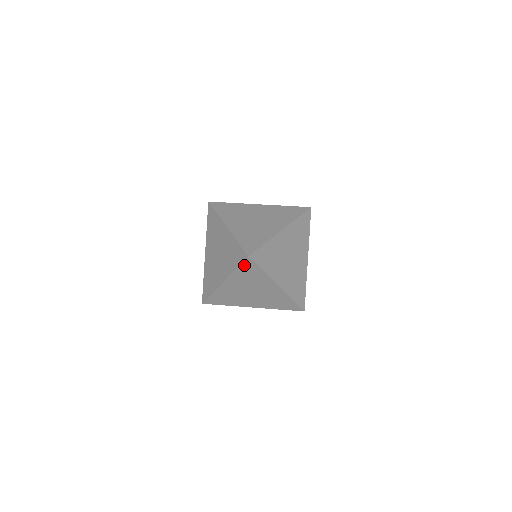
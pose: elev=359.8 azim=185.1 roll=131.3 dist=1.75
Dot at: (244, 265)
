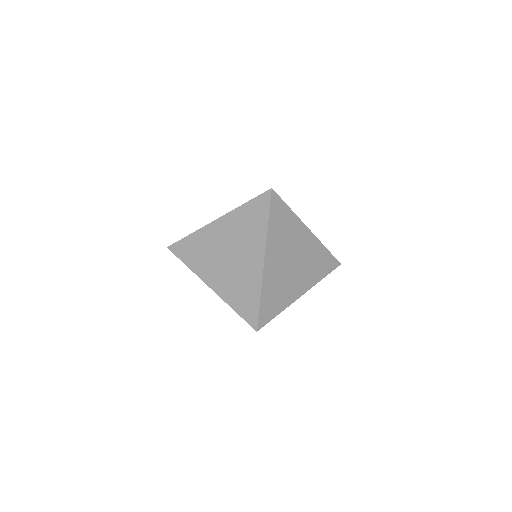
Dot at: (273, 209)
